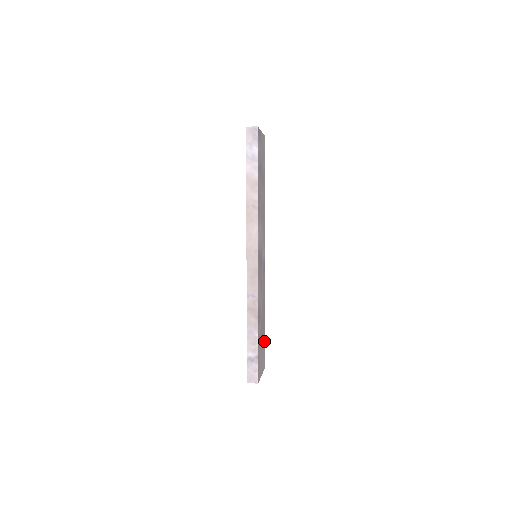
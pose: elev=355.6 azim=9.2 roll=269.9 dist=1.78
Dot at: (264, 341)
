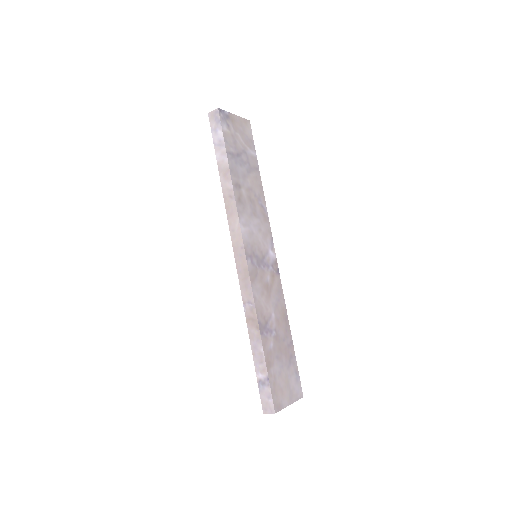
Dot at: (295, 361)
